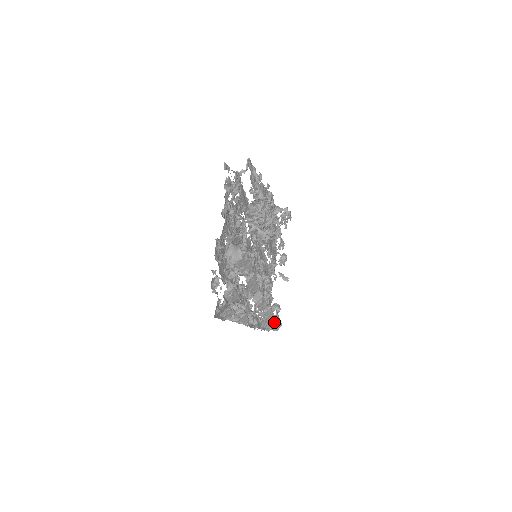
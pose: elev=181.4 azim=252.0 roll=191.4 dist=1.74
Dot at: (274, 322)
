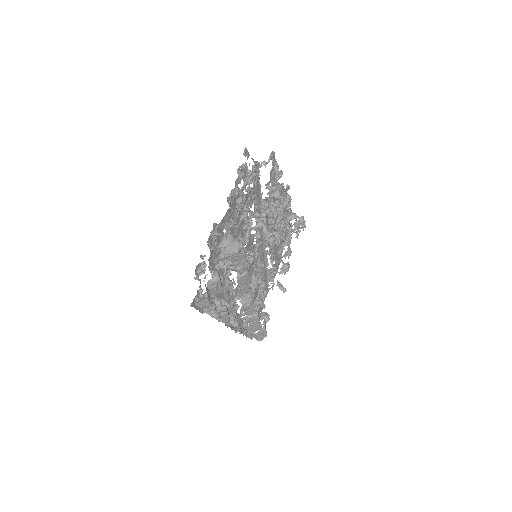
Dot at: (259, 331)
